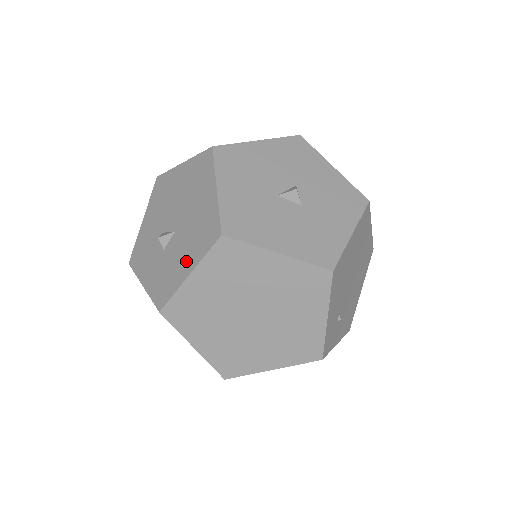
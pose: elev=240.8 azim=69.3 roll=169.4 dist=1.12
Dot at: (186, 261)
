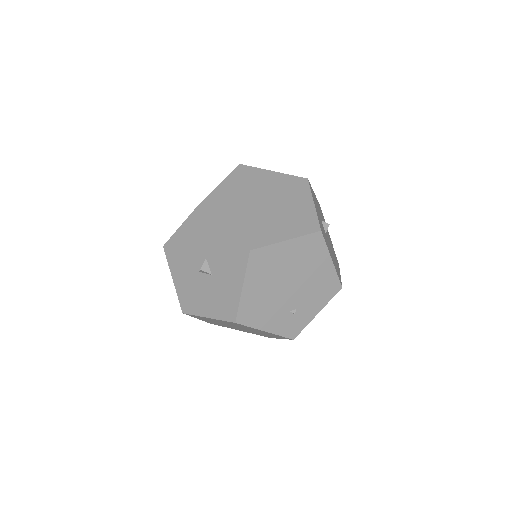
Dot at: occluded
